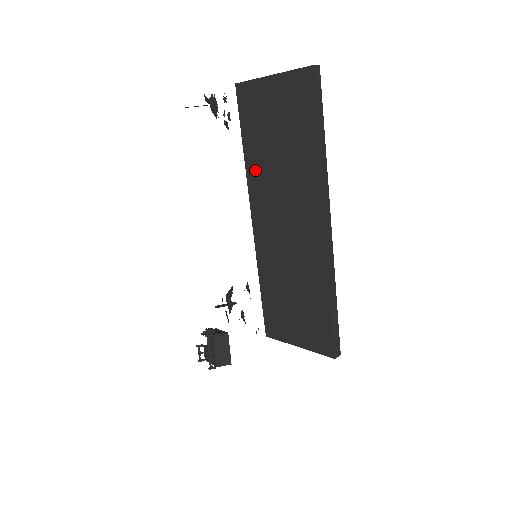
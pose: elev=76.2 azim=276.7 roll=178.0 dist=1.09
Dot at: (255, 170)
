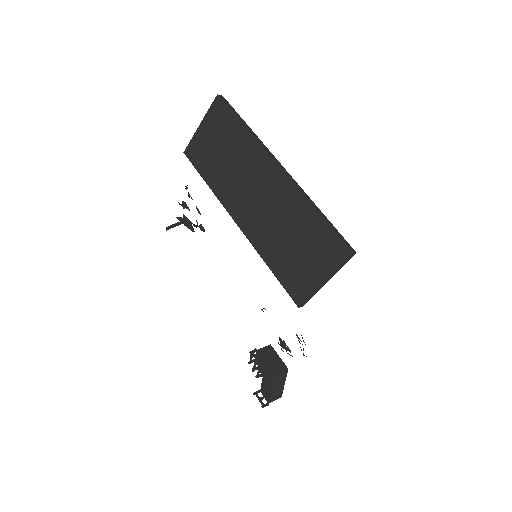
Dot at: (220, 187)
